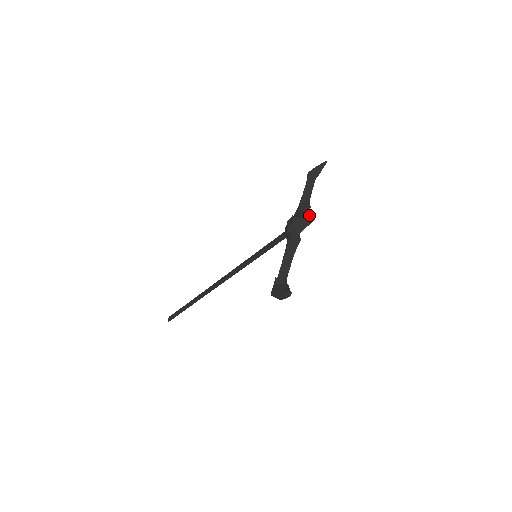
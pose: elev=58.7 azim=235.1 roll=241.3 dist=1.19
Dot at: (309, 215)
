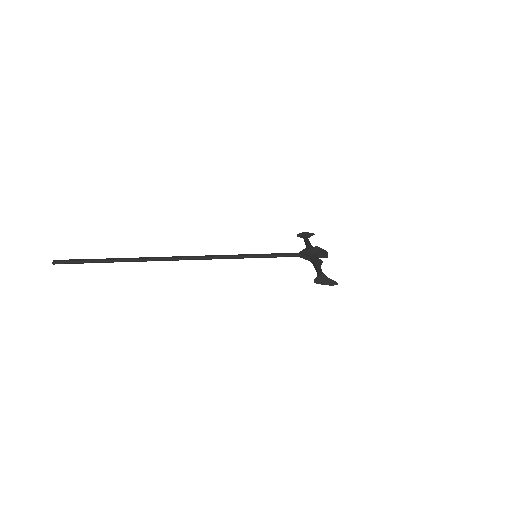
Dot at: occluded
